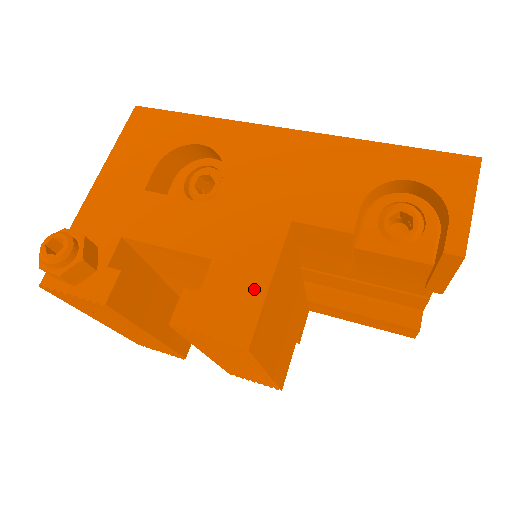
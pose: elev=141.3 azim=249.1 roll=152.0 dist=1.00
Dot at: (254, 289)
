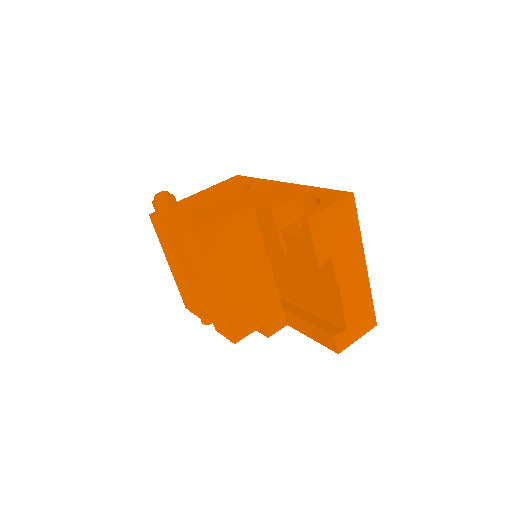
Dot at: (217, 220)
